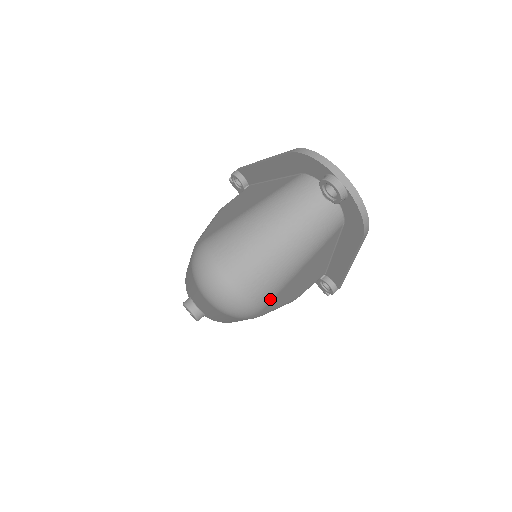
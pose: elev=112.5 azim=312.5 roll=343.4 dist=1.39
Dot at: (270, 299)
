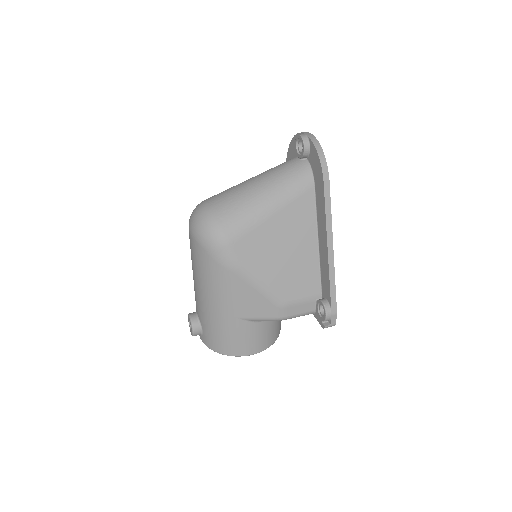
Dot at: (238, 233)
